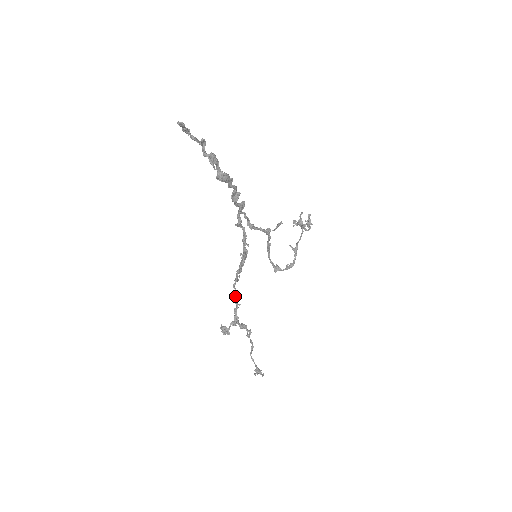
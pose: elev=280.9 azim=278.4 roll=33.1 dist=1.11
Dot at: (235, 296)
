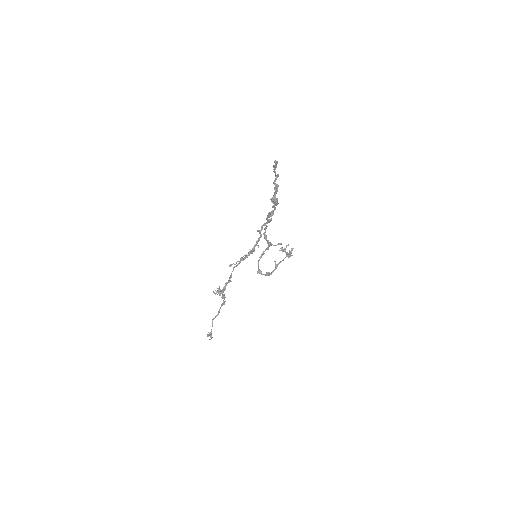
Dot at: (231, 274)
